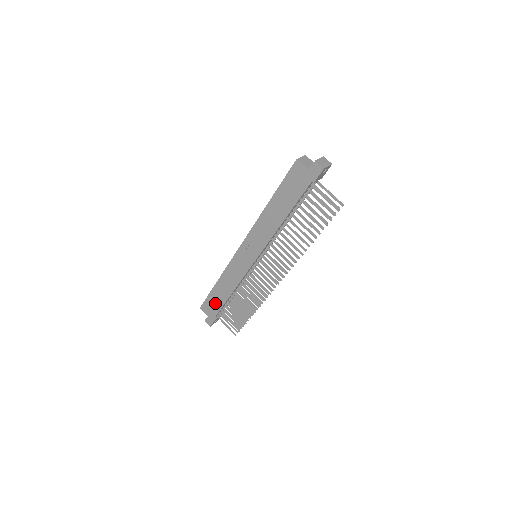
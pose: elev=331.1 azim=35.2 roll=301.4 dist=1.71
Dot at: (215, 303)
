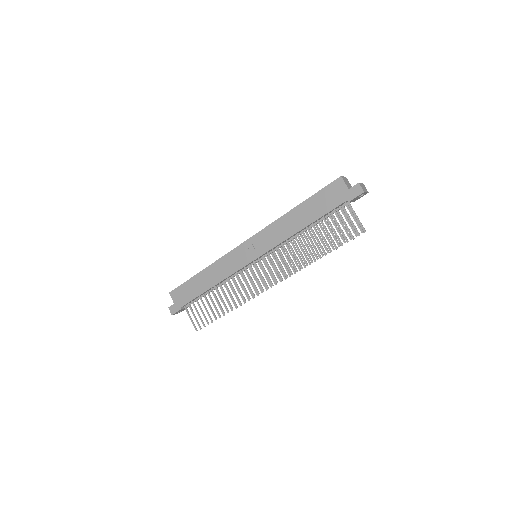
Dot at: (190, 292)
